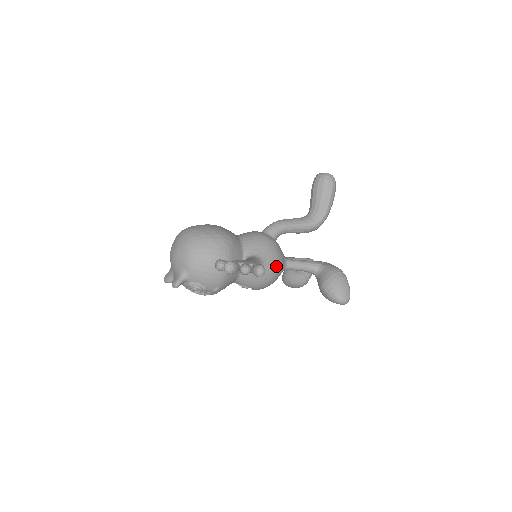
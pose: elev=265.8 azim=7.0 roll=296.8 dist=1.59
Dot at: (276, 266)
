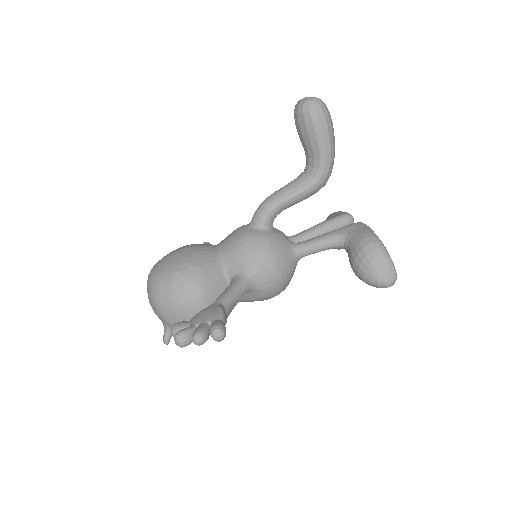
Dot at: (276, 271)
